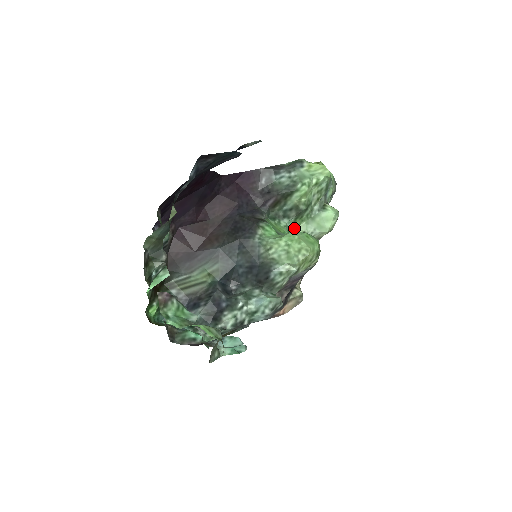
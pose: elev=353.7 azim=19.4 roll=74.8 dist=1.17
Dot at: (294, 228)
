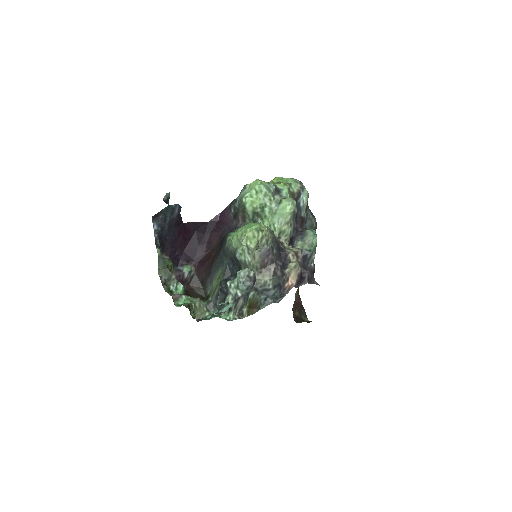
Dot at: occluded
